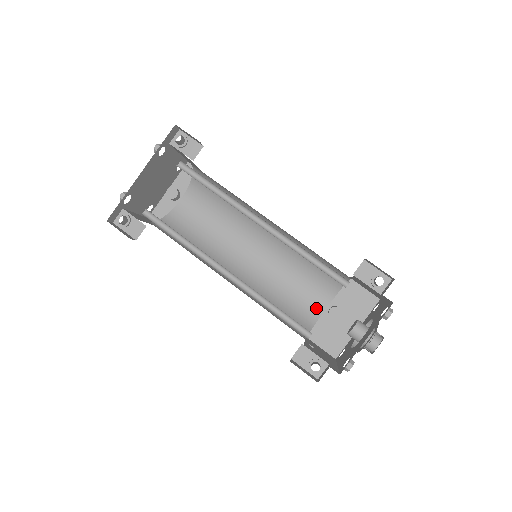
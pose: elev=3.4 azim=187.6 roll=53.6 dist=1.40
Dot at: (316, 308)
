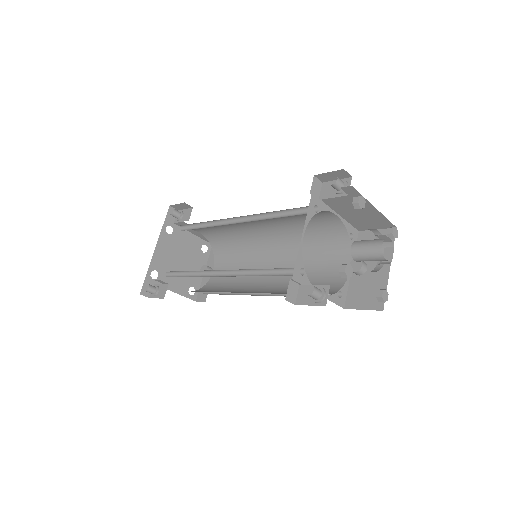
Dot at: (340, 276)
